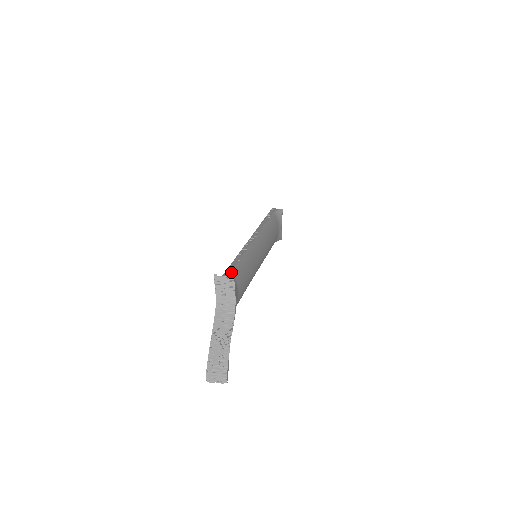
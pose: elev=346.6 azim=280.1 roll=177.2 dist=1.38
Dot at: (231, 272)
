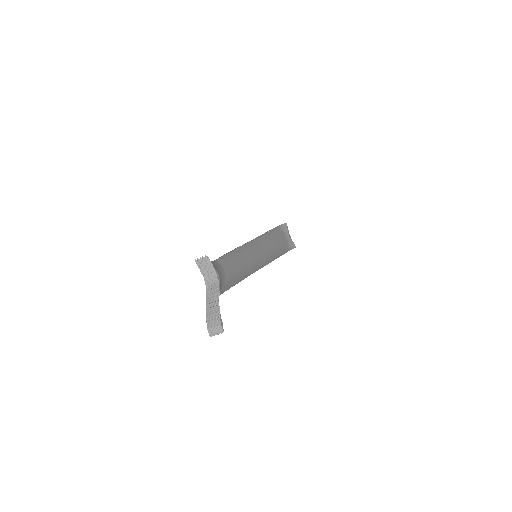
Dot at: (216, 260)
